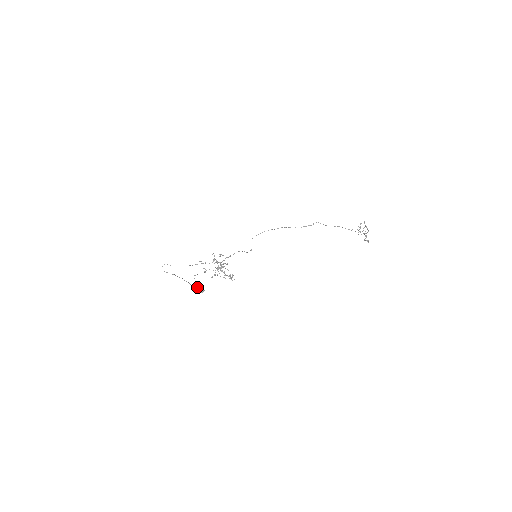
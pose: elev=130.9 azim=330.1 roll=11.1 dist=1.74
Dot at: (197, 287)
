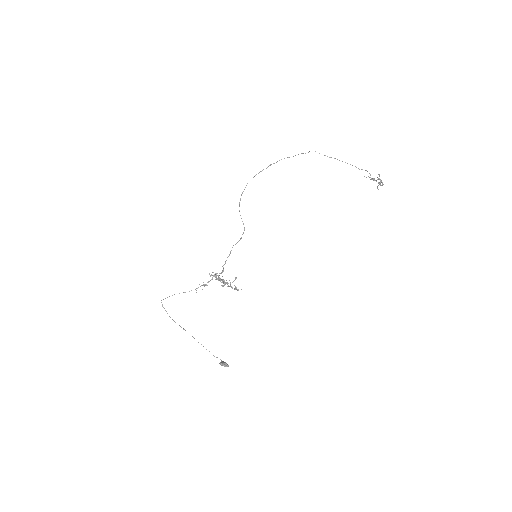
Dot at: (221, 365)
